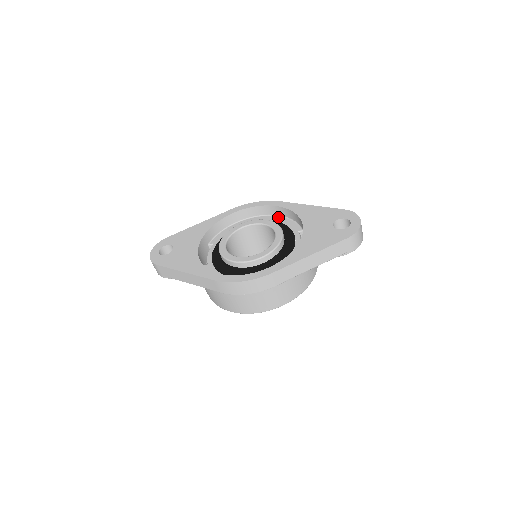
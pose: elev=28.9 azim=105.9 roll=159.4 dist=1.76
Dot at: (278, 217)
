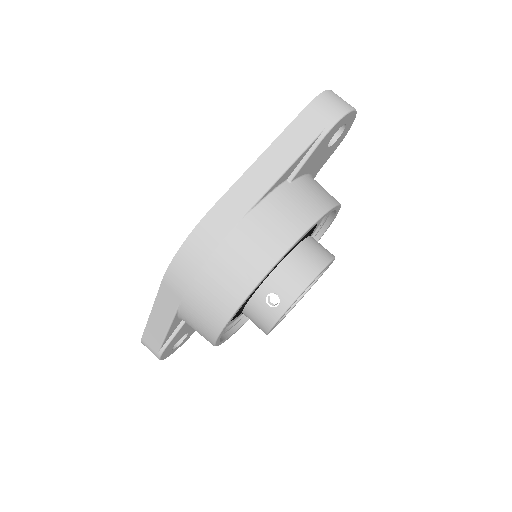
Dot at: occluded
